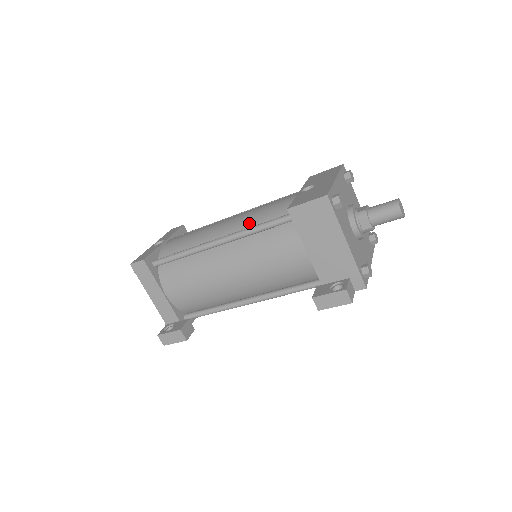
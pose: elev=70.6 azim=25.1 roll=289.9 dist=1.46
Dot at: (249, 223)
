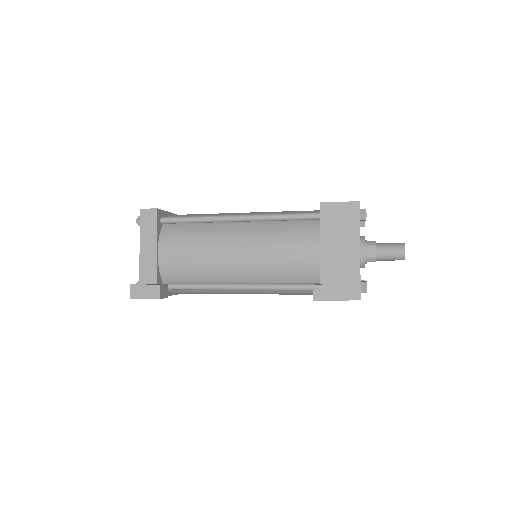
Dot at: occluded
